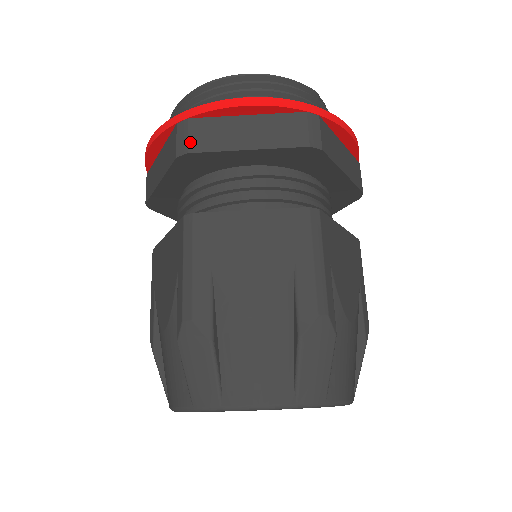
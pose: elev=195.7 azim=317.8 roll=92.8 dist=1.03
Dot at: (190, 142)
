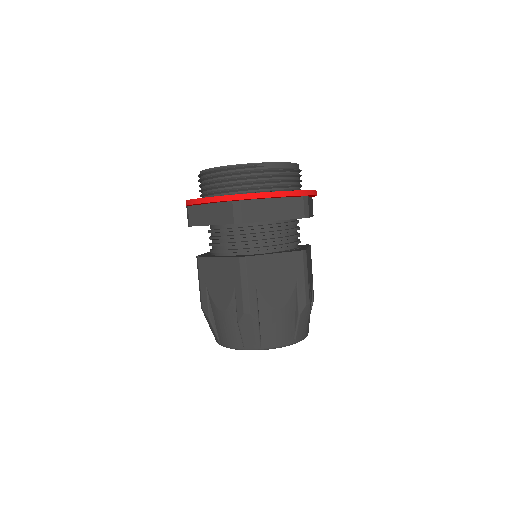
Dot at: (190, 220)
